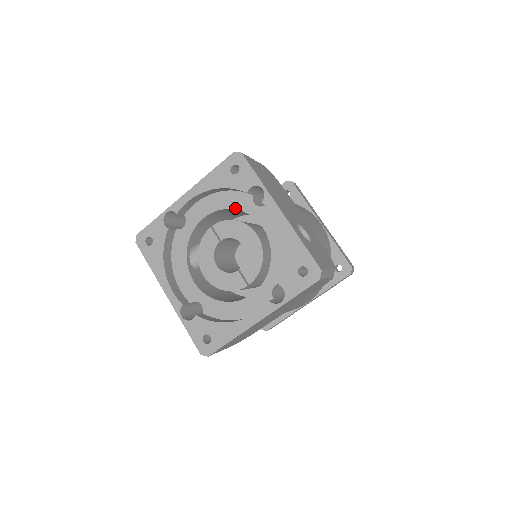
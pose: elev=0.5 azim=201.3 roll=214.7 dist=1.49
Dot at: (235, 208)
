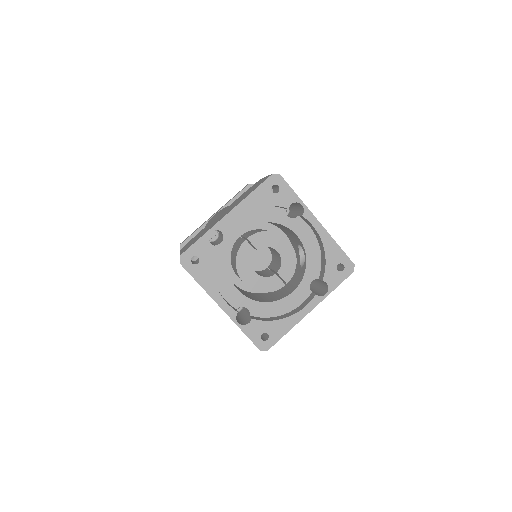
Dot at: (270, 221)
